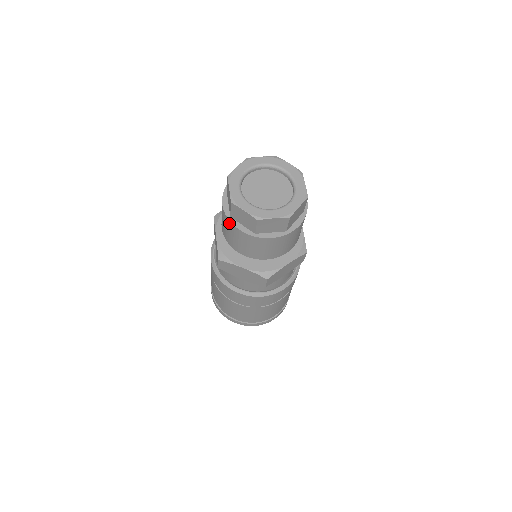
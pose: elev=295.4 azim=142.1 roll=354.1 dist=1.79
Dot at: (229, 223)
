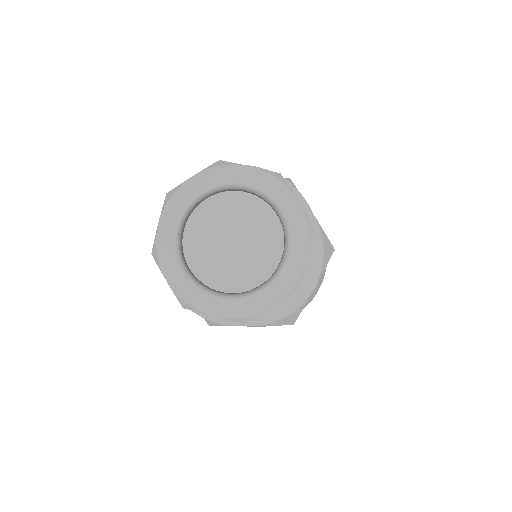
Dot at: (197, 313)
